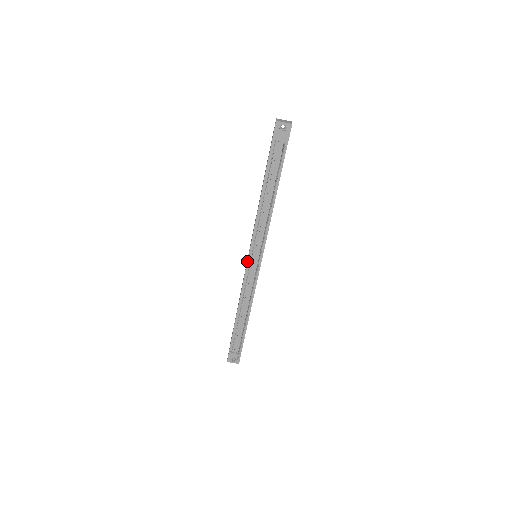
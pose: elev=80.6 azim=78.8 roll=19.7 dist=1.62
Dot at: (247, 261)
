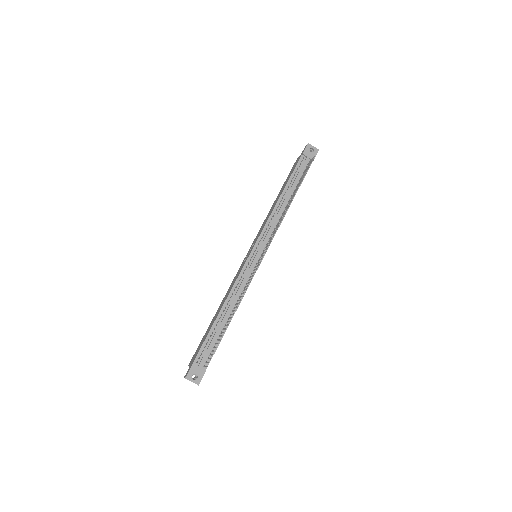
Dot at: (250, 253)
